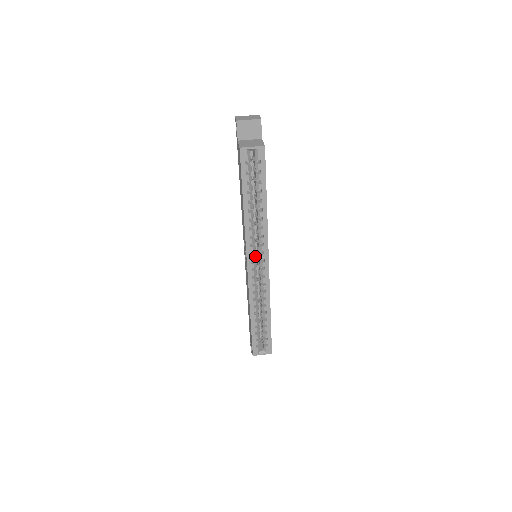
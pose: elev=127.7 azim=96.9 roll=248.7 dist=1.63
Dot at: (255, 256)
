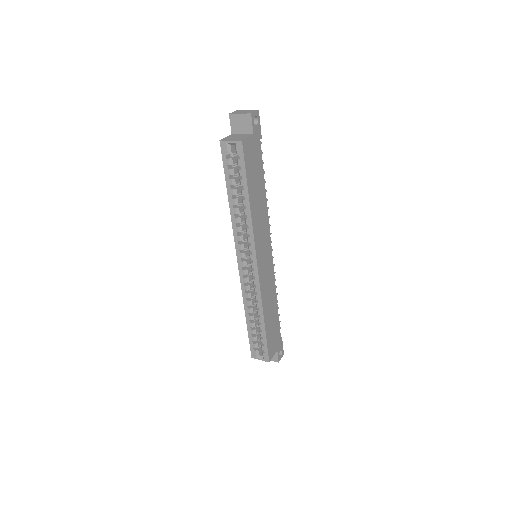
Dot at: occluded
